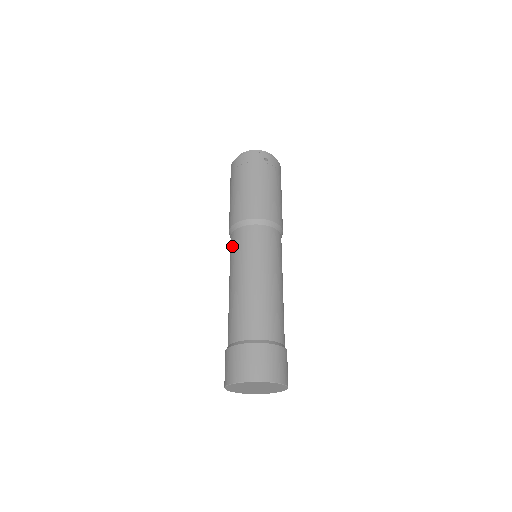
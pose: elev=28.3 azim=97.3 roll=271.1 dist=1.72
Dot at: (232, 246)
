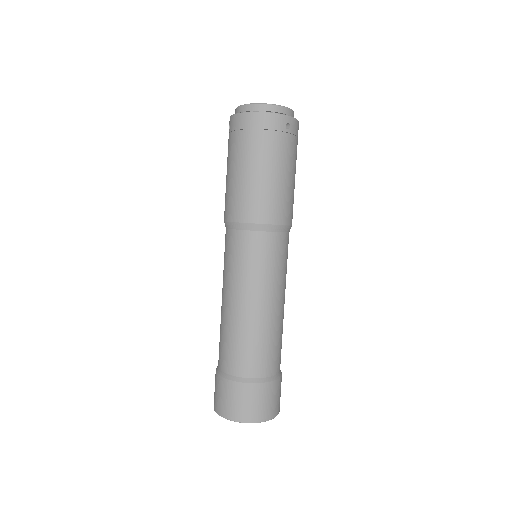
Dot at: (232, 250)
